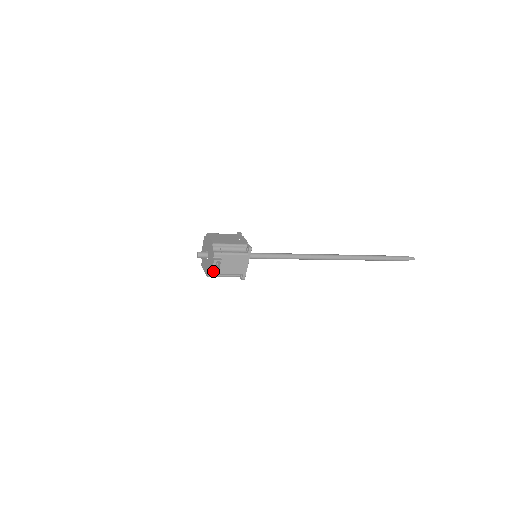
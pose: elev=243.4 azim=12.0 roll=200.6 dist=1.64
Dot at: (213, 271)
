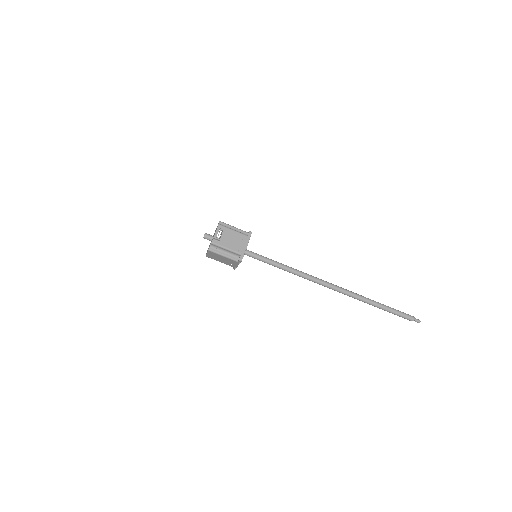
Dot at: (215, 237)
